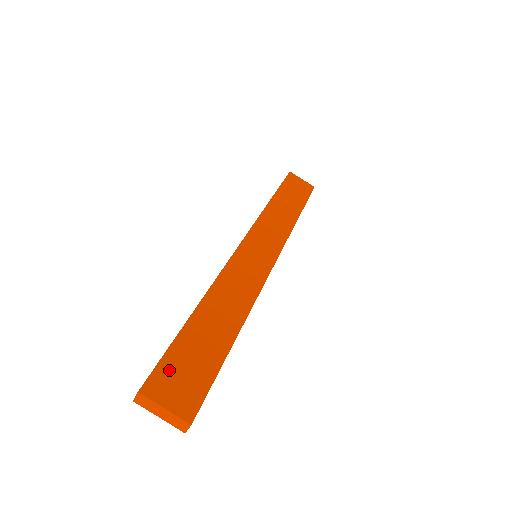
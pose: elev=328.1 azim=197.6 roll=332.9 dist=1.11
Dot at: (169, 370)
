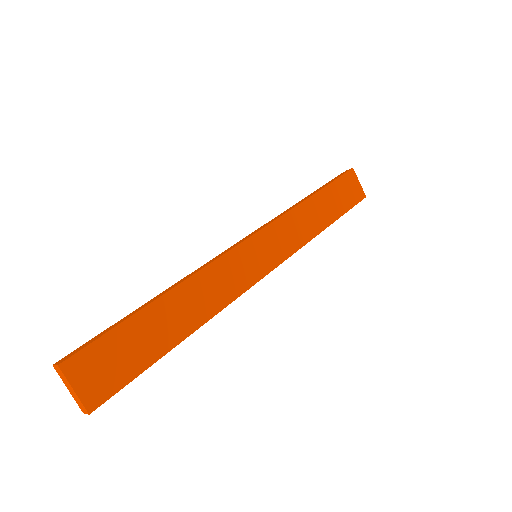
Dot at: (99, 353)
